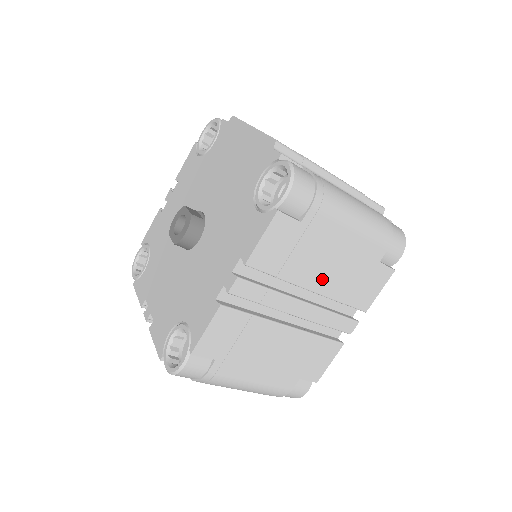
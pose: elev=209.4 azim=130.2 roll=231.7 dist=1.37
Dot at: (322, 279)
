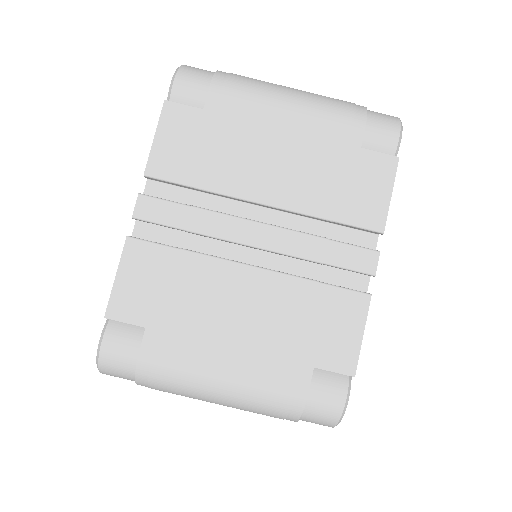
Dot at: (272, 184)
